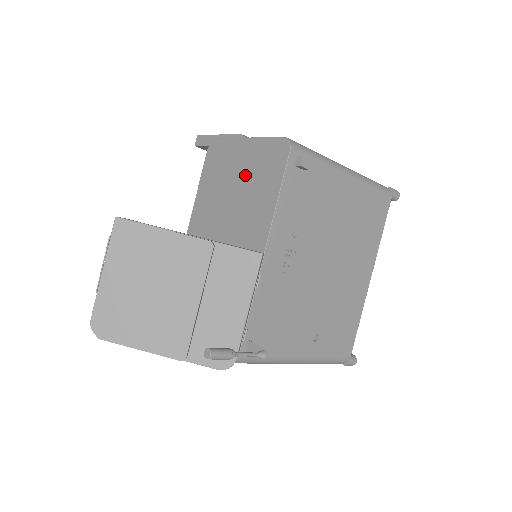
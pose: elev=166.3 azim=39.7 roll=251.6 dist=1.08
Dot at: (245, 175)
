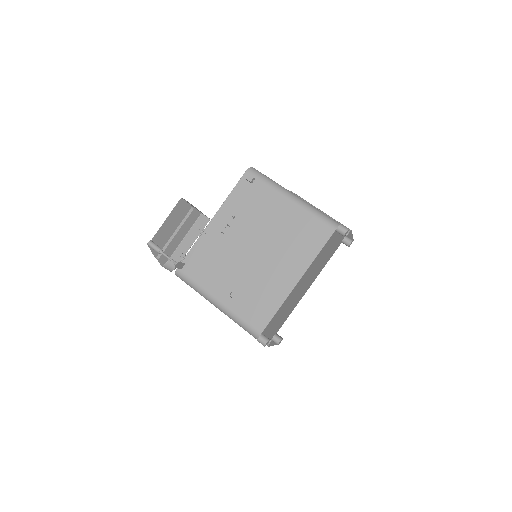
Dot at: occluded
